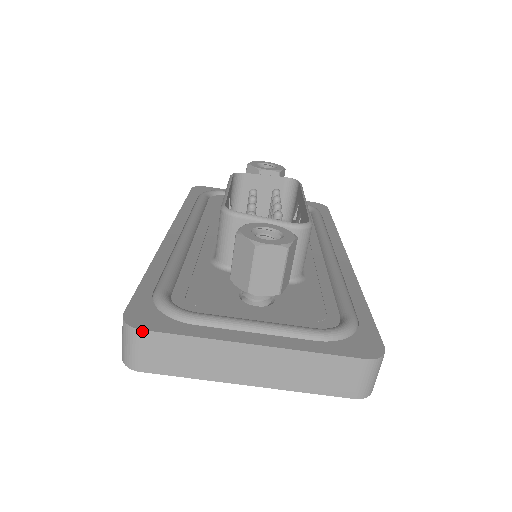
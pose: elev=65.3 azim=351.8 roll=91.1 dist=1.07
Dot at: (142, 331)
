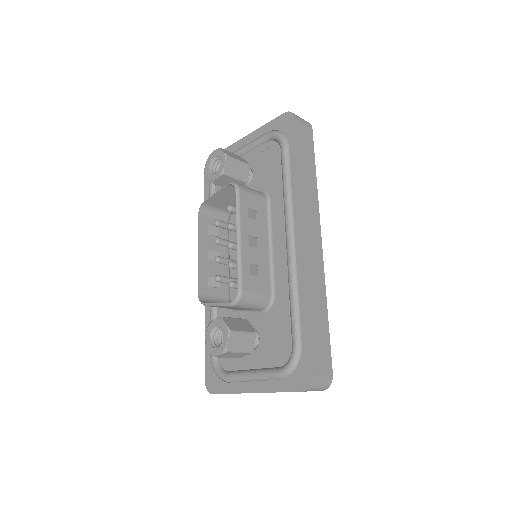
Dot at: occluded
